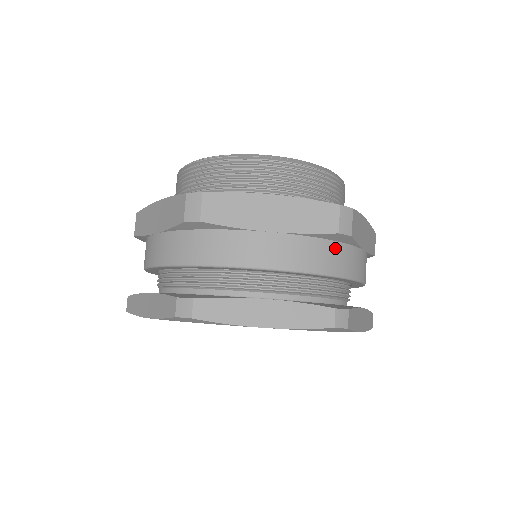
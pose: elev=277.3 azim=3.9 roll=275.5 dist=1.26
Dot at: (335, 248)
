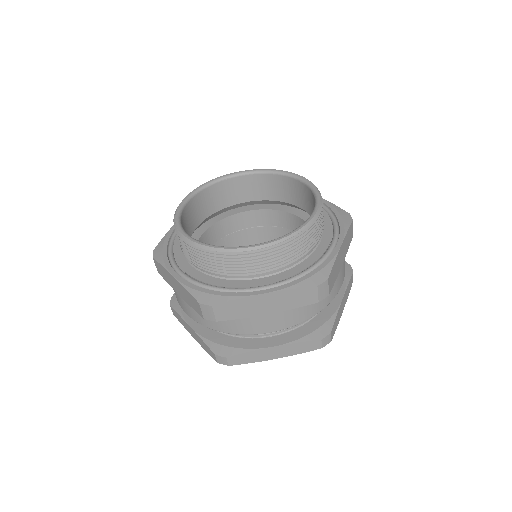
Dot at: occluded
